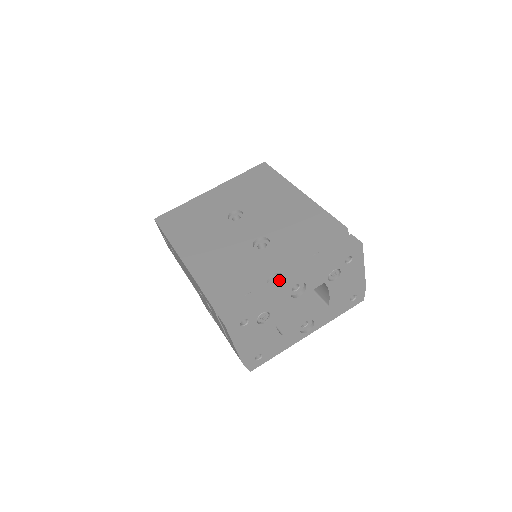
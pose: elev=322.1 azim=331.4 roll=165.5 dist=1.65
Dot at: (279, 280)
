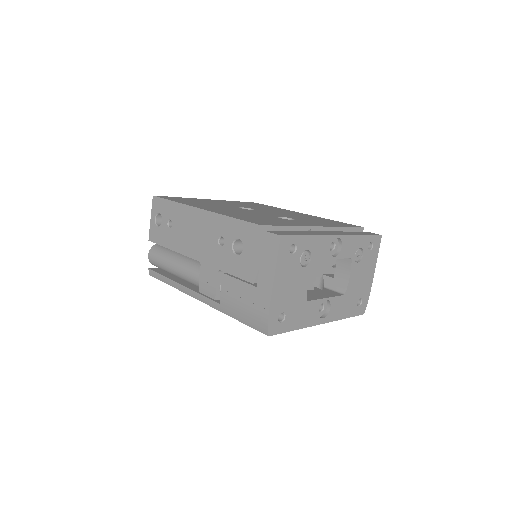
Dot at: (319, 232)
